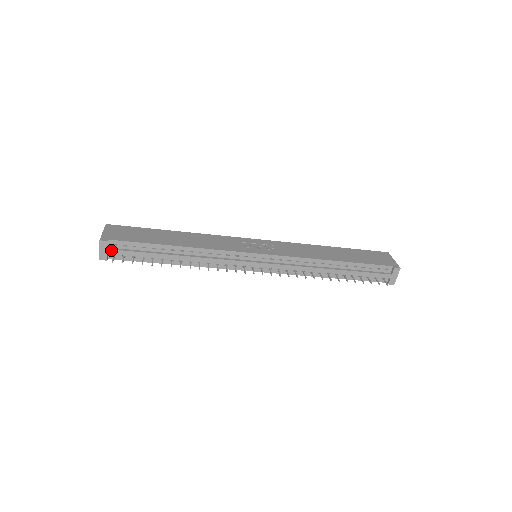
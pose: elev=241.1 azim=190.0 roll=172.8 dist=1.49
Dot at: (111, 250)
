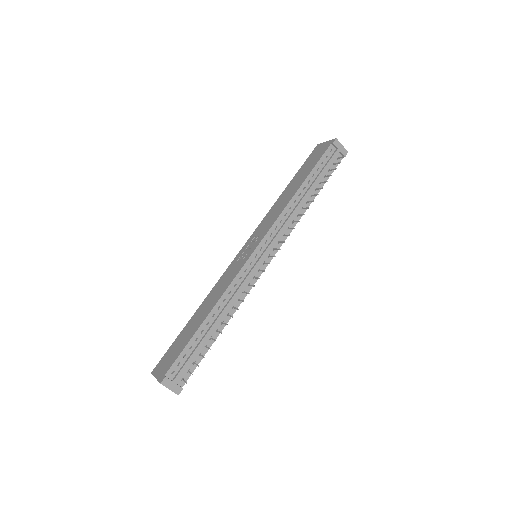
Dot at: (175, 379)
